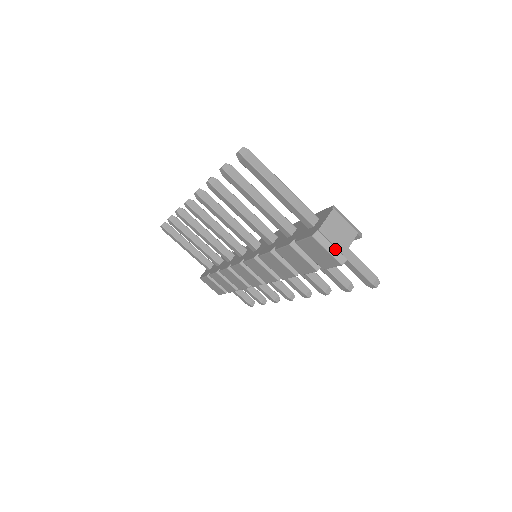
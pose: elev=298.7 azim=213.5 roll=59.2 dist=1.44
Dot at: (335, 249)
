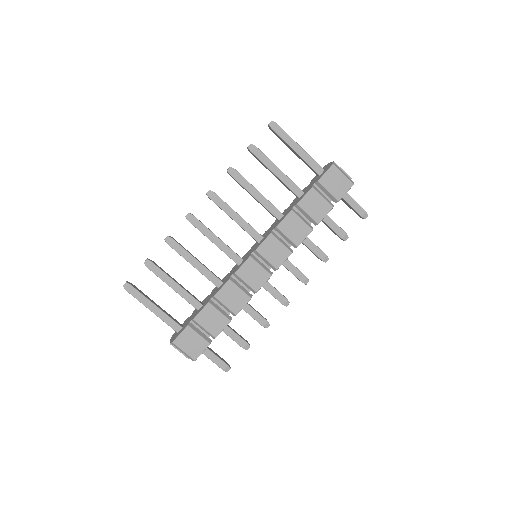
Dot at: (346, 175)
